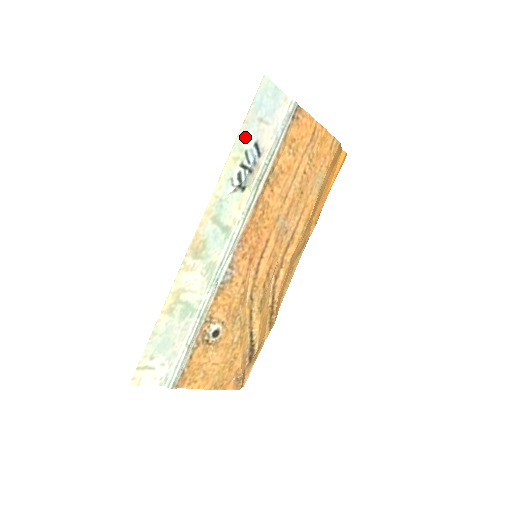
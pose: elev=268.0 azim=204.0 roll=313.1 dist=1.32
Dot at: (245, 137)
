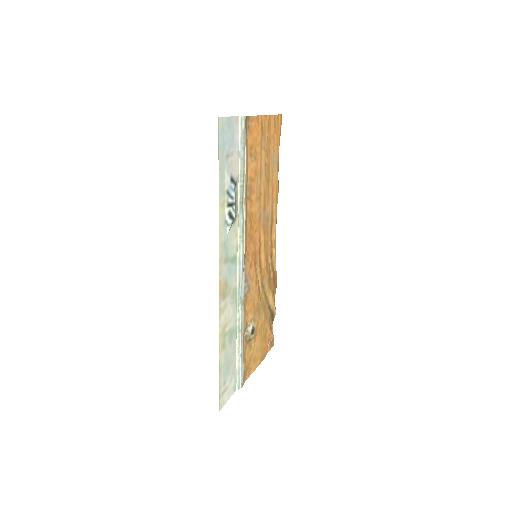
Dot at: (223, 181)
